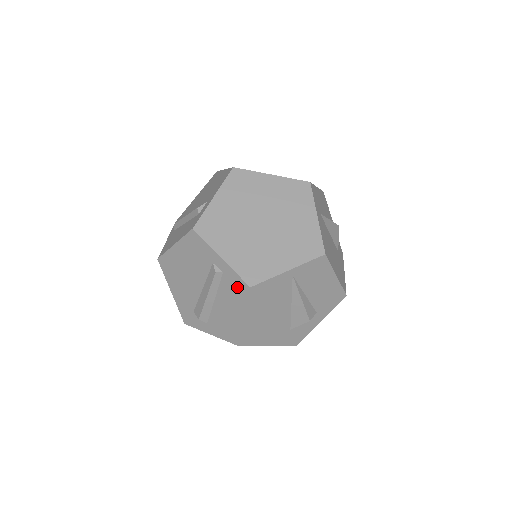
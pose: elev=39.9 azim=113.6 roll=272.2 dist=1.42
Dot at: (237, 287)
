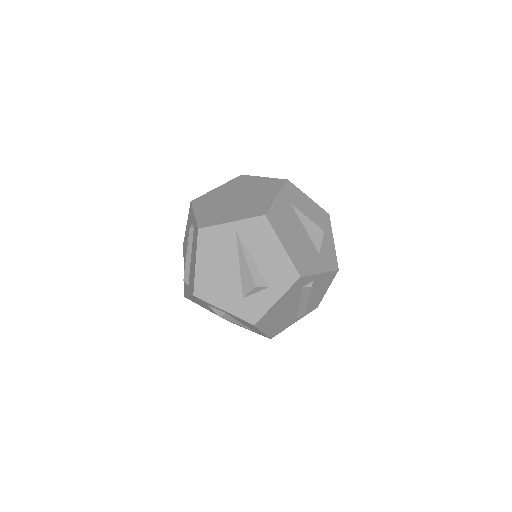
Dot at: (196, 234)
